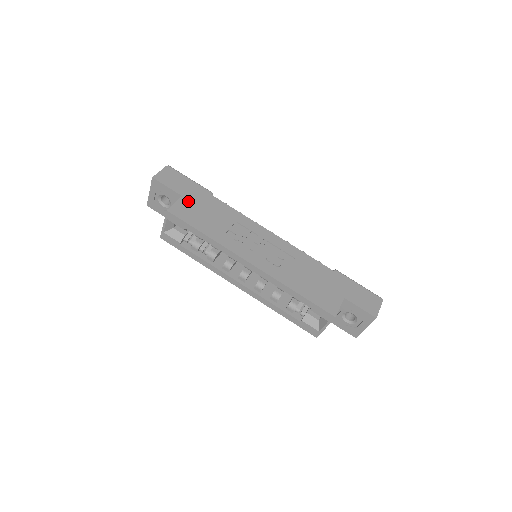
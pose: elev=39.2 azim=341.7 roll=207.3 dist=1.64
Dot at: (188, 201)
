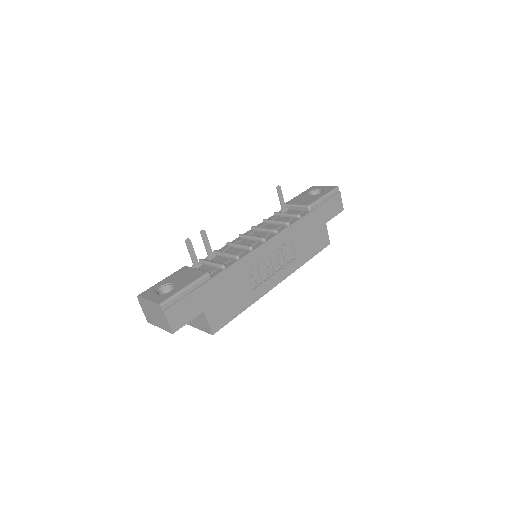
Dot at: (211, 308)
